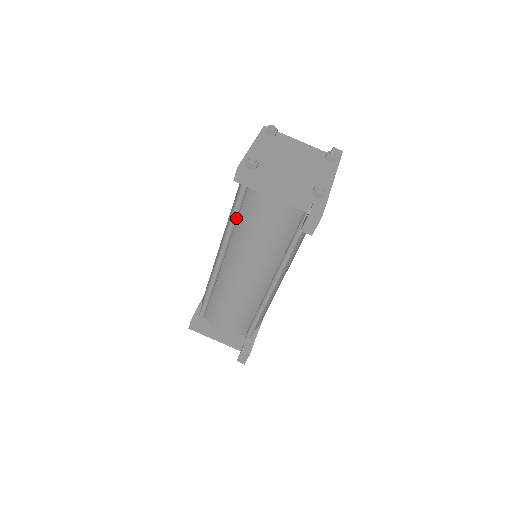
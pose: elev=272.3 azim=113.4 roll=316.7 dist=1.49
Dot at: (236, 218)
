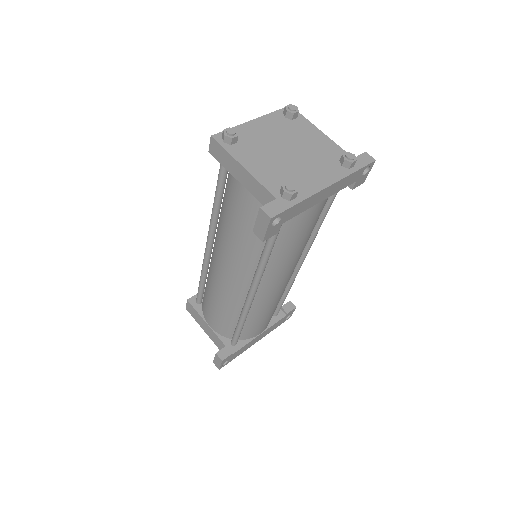
Dot at: (218, 199)
